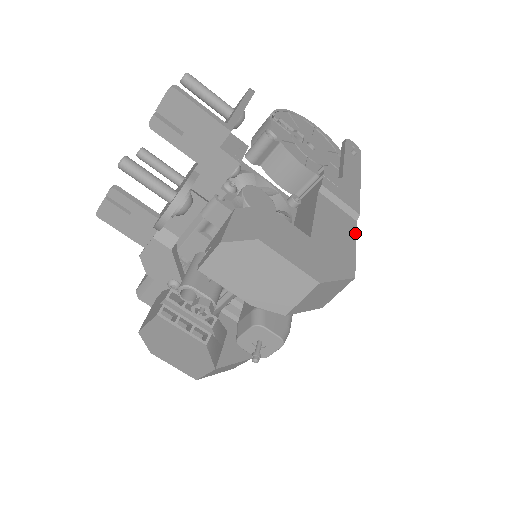
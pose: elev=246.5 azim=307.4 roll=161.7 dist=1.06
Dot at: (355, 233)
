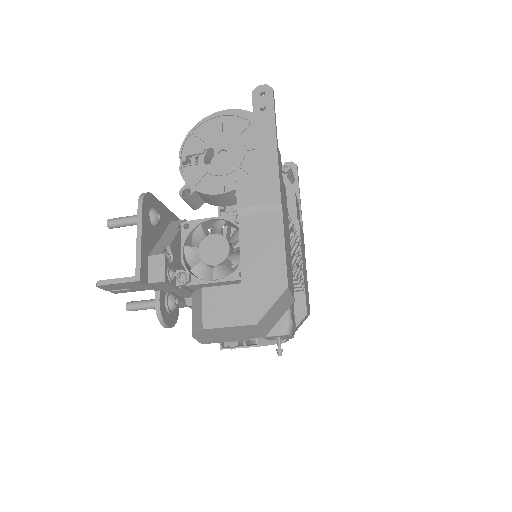
Dot at: (282, 229)
